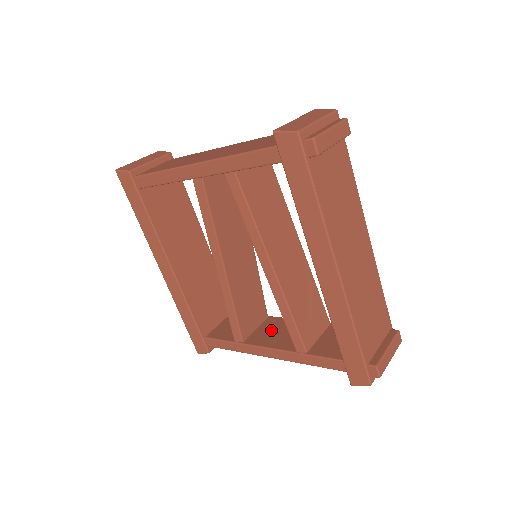
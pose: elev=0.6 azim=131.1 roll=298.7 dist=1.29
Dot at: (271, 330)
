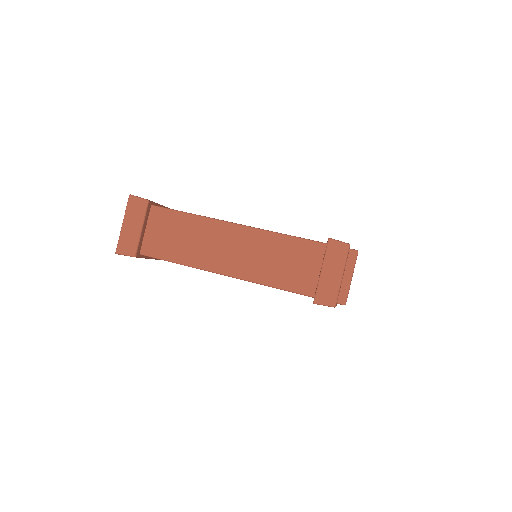
Dot at: occluded
